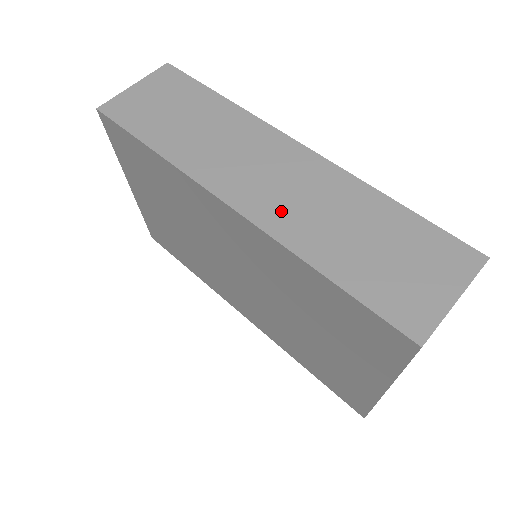
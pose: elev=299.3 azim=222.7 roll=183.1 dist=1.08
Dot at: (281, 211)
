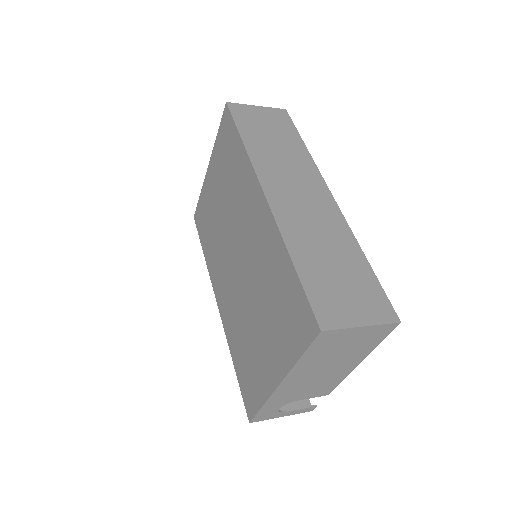
Dot at: (293, 216)
